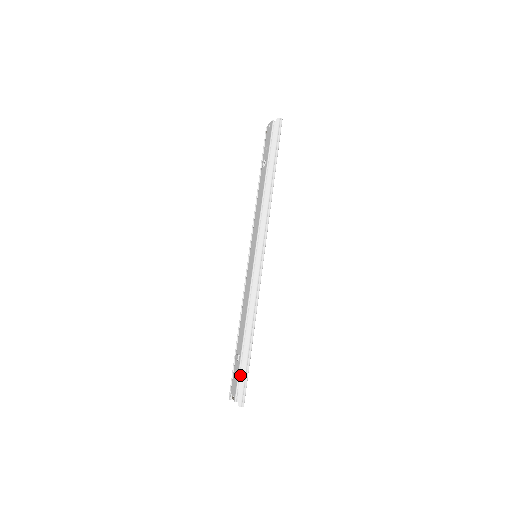
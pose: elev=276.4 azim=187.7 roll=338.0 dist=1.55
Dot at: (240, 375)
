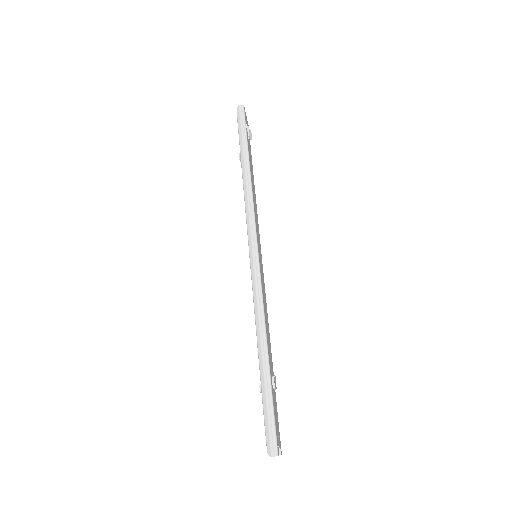
Dot at: (263, 410)
